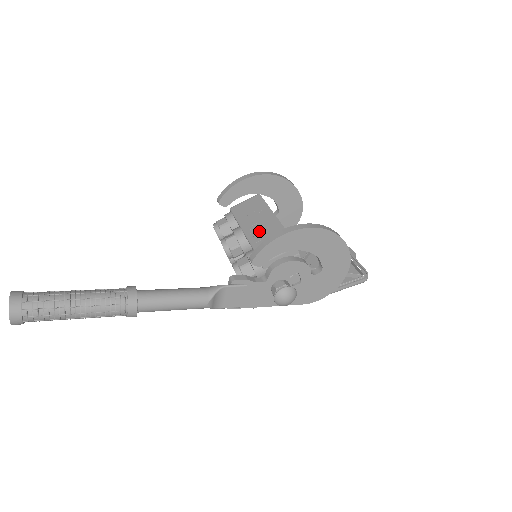
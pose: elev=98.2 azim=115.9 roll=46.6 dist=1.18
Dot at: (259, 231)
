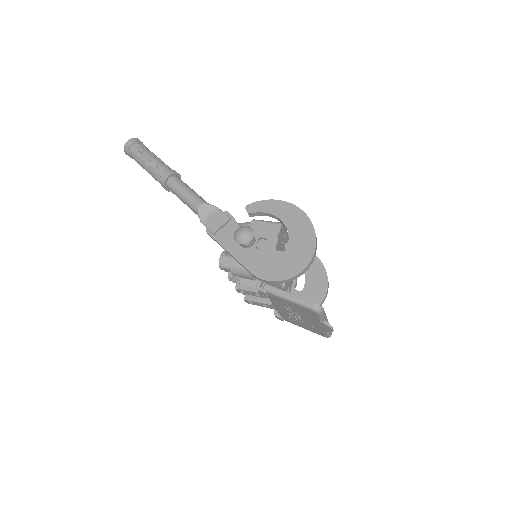
Dot at: occluded
